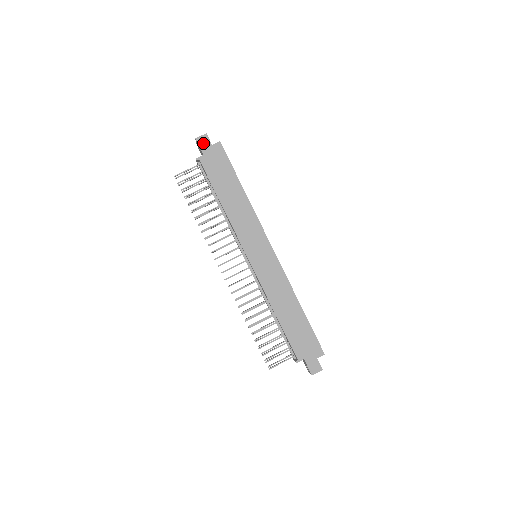
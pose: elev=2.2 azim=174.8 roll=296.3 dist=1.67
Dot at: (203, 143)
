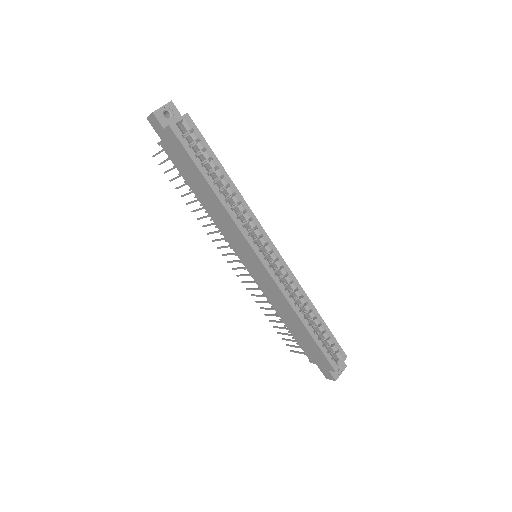
Dot at: (155, 125)
